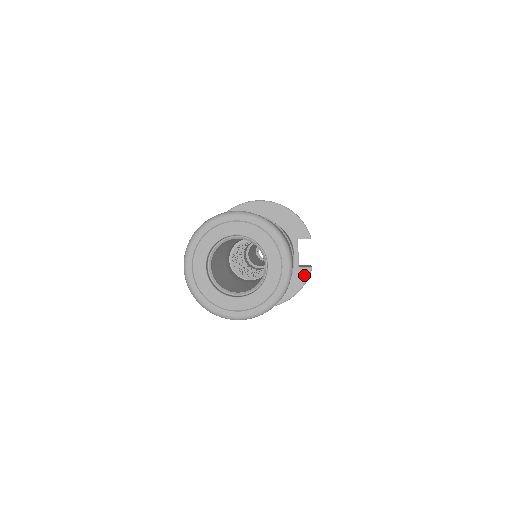
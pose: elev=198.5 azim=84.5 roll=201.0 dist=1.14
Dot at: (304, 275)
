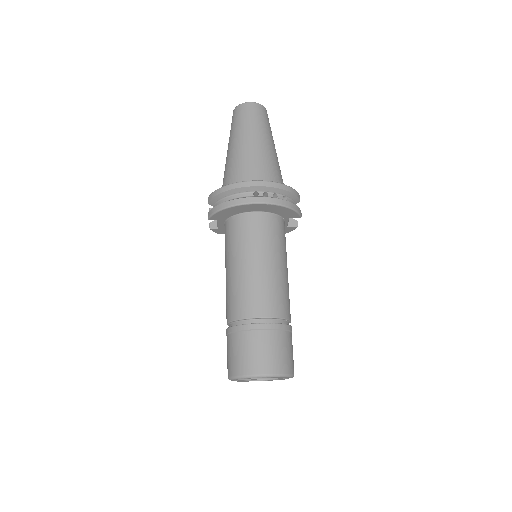
Dot at: (291, 230)
